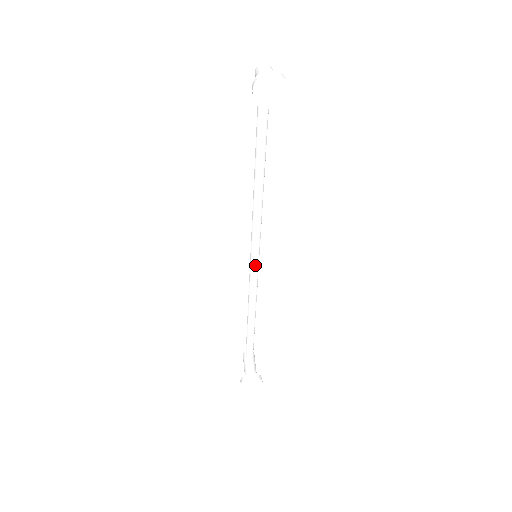
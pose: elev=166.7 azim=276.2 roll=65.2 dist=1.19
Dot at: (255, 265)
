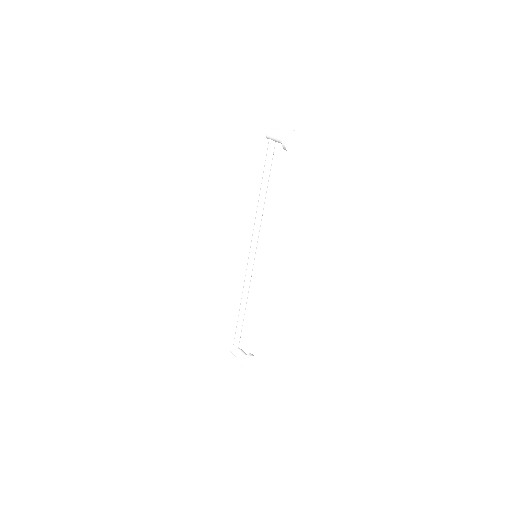
Dot at: (253, 264)
